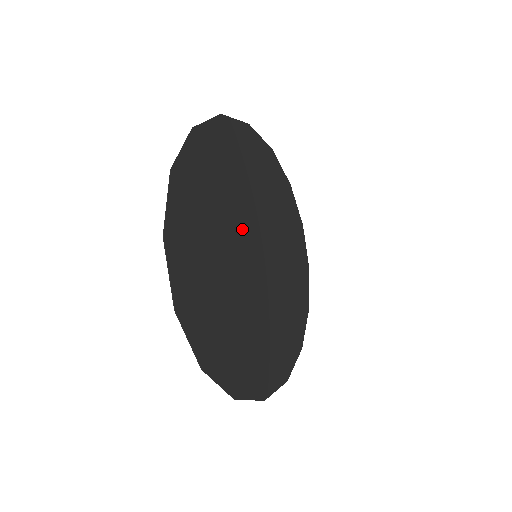
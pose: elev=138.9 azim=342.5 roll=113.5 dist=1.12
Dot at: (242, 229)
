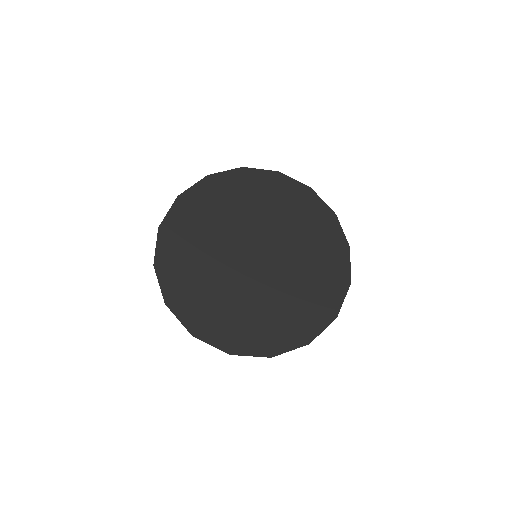
Dot at: (243, 236)
